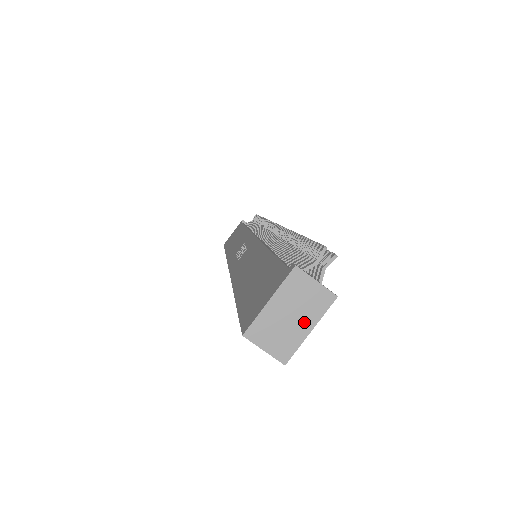
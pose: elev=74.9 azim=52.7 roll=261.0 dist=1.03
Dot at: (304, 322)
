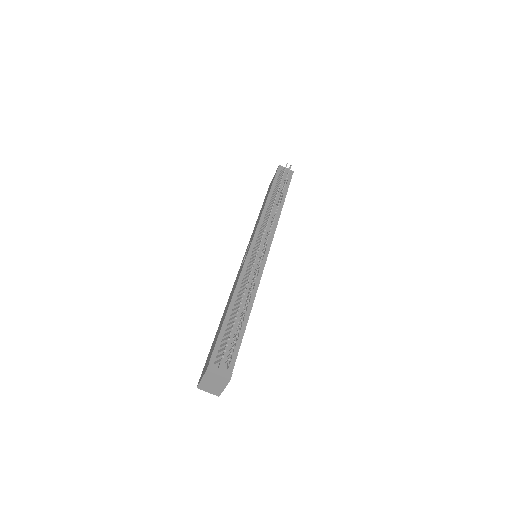
Dot at: (220, 386)
